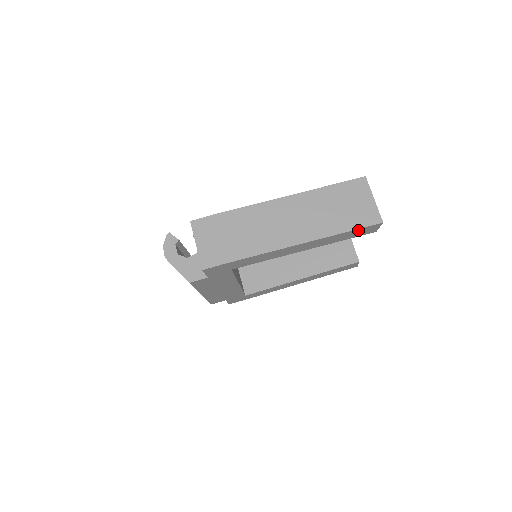
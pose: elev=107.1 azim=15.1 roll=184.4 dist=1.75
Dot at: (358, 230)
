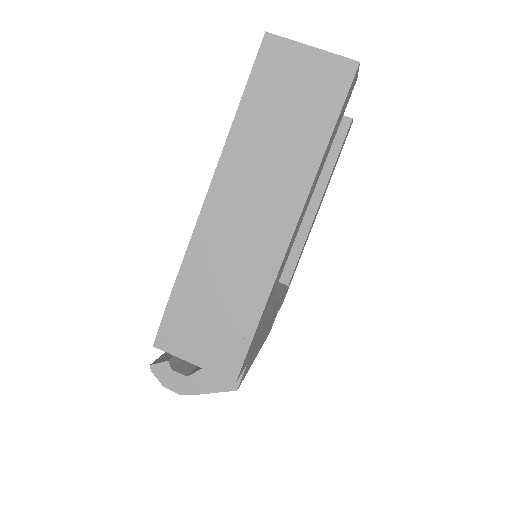
Dot at: (341, 111)
